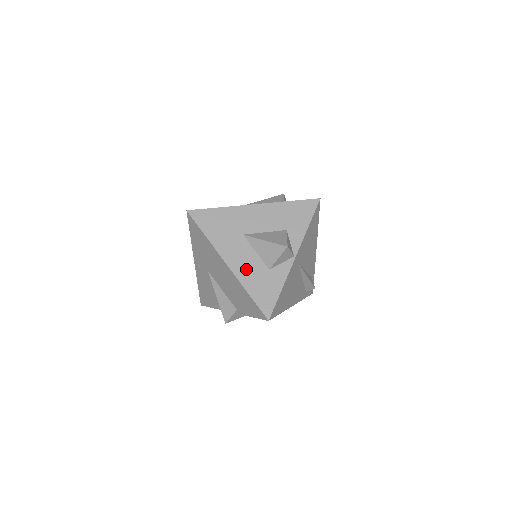
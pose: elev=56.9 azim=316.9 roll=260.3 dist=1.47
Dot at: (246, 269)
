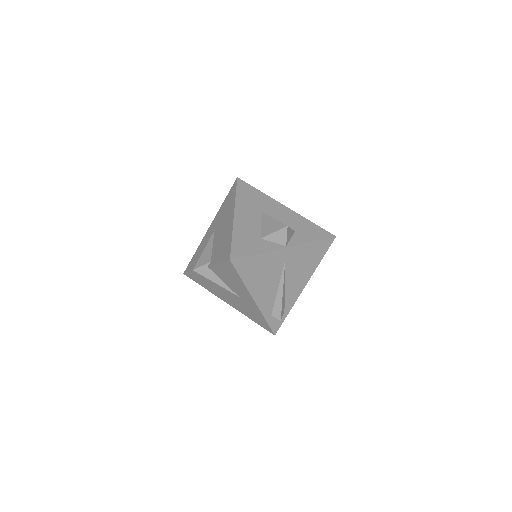
Dot at: (245, 226)
